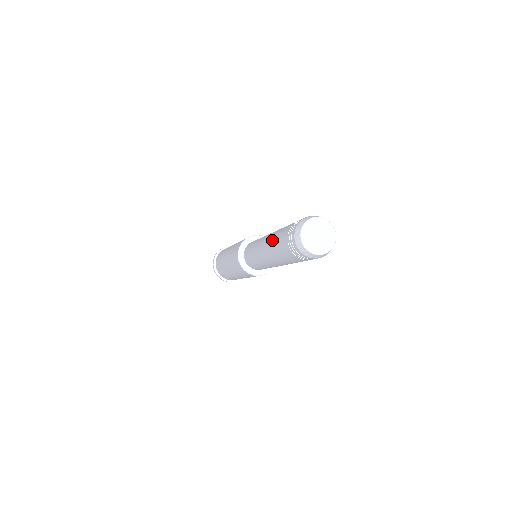
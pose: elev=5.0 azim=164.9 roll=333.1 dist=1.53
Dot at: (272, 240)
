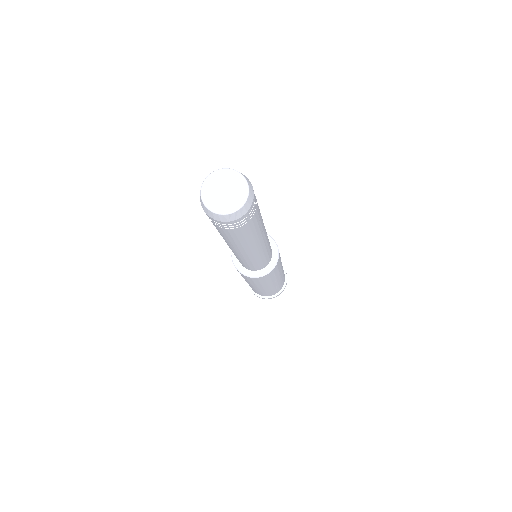
Dot at: occluded
